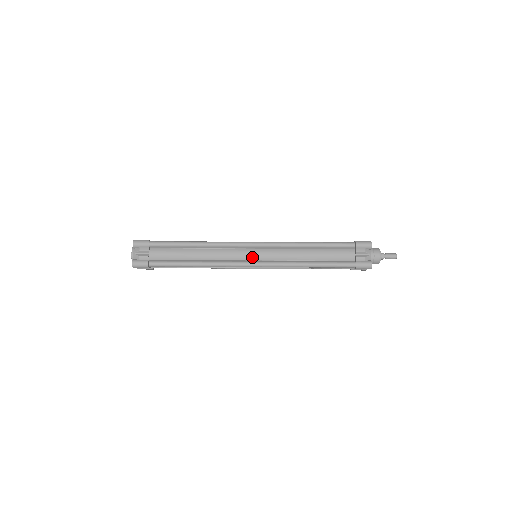
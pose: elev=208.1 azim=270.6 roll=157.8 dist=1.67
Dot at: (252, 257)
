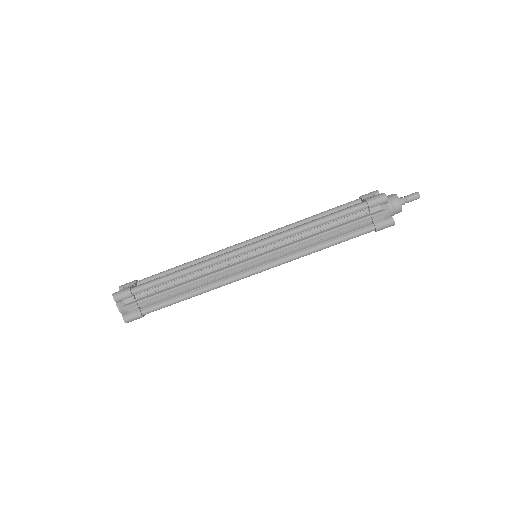
Dot at: occluded
